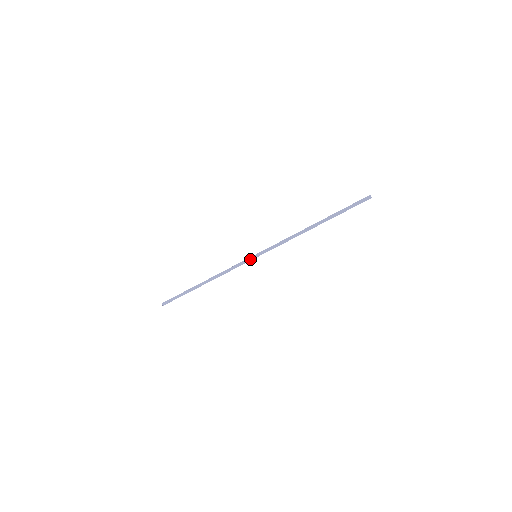
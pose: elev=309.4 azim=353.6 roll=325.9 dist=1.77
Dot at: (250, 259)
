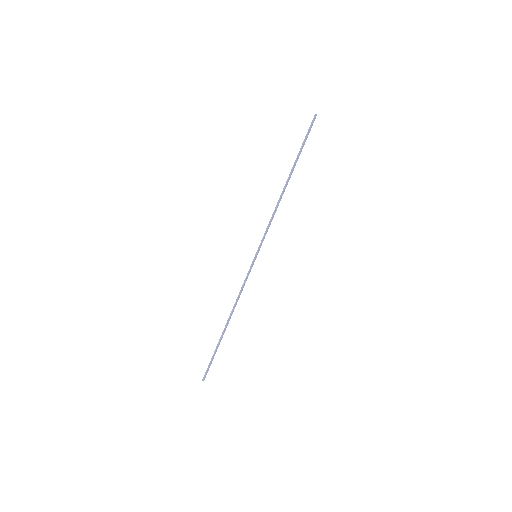
Dot at: (252, 263)
